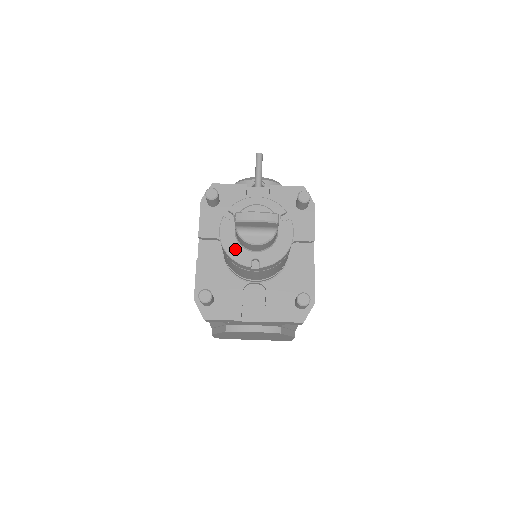
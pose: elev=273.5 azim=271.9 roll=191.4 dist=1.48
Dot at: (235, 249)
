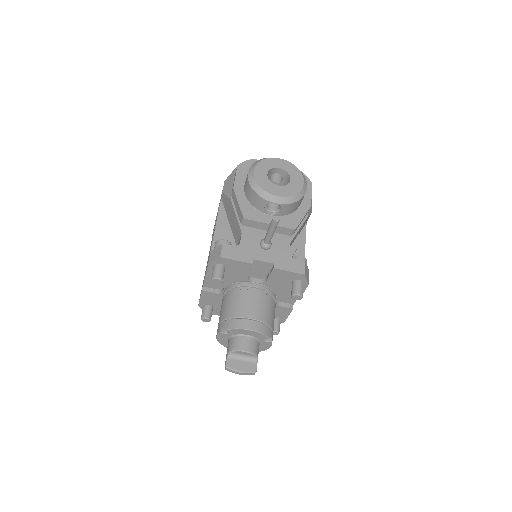
Dot at: (227, 344)
